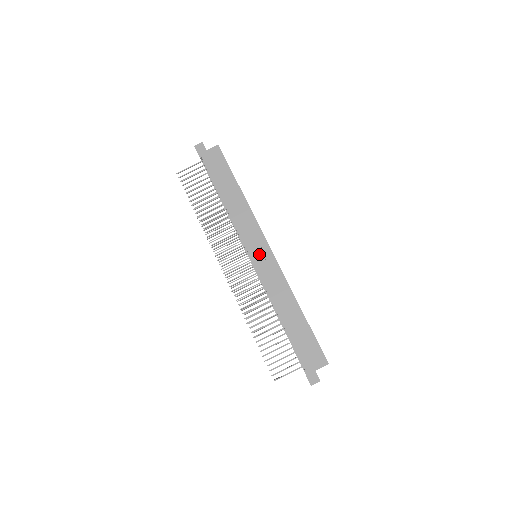
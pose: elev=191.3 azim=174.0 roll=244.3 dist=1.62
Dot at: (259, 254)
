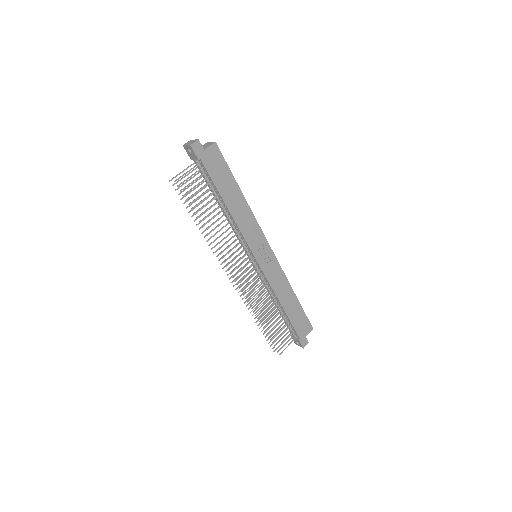
Dot at: (263, 256)
